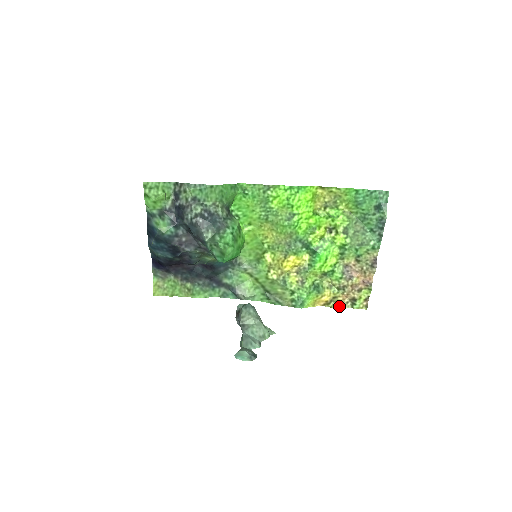
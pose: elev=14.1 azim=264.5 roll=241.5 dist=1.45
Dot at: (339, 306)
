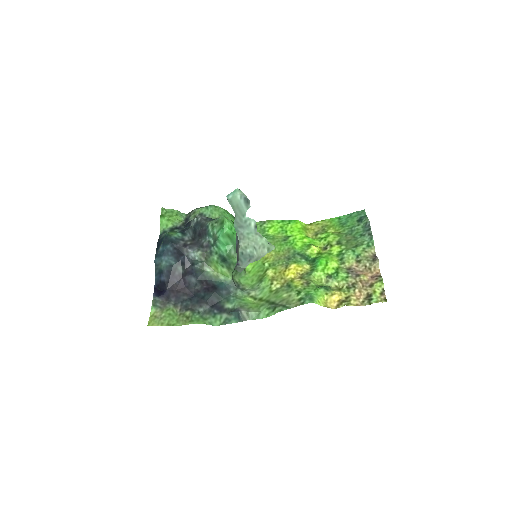
Dot at: occluded
